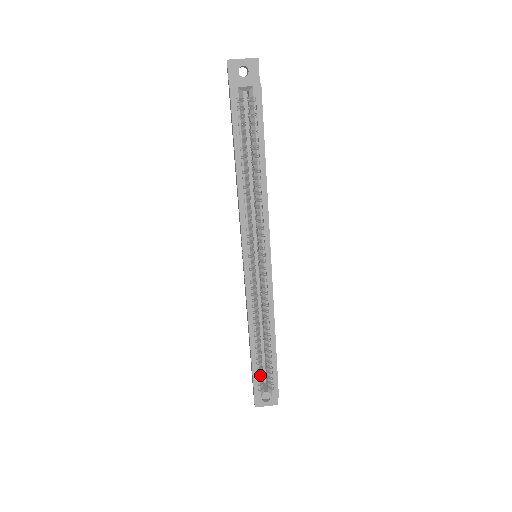
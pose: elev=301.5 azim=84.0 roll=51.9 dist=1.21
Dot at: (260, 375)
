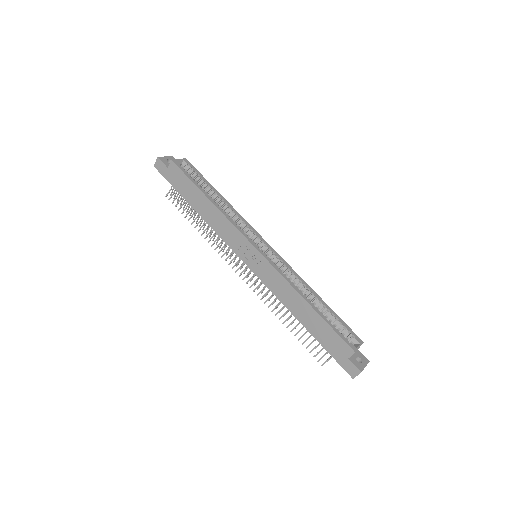
Dot at: (338, 330)
